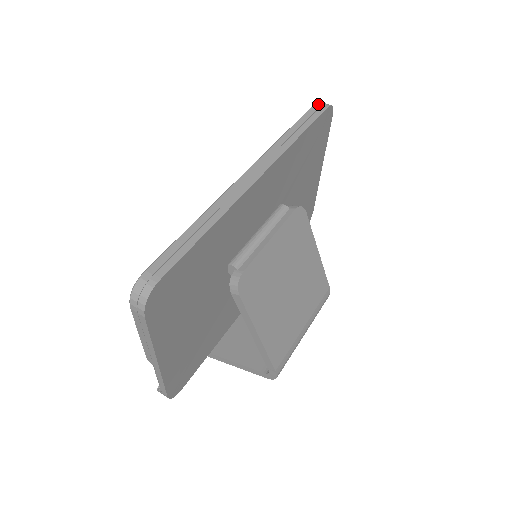
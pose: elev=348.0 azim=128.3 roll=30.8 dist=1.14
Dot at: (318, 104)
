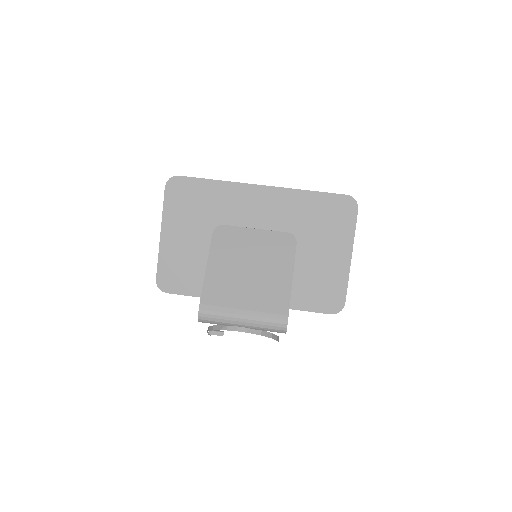
Dot at: occluded
